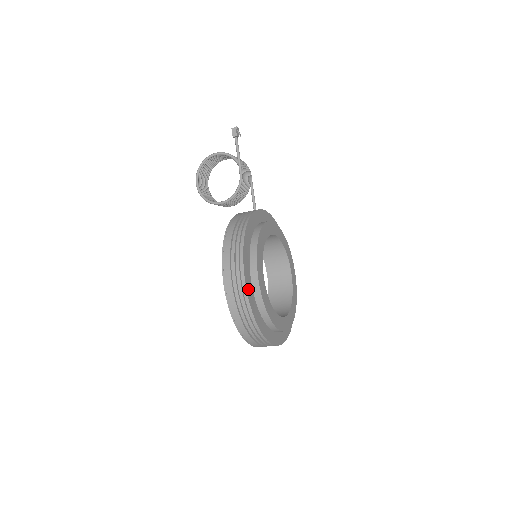
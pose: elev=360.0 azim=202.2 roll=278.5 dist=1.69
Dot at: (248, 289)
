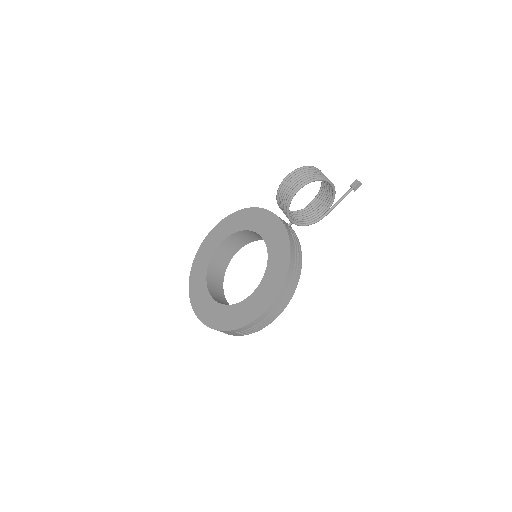
Dot at: occluded
